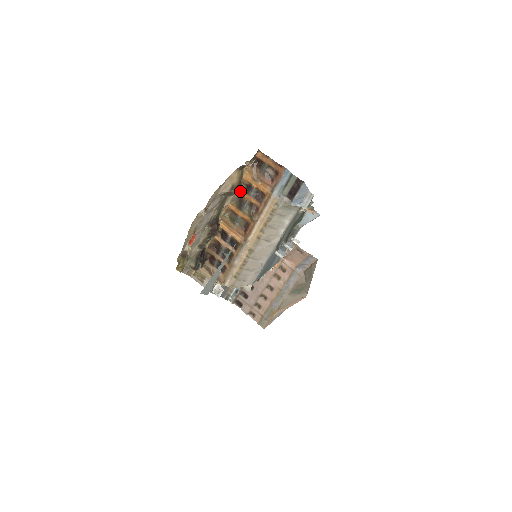
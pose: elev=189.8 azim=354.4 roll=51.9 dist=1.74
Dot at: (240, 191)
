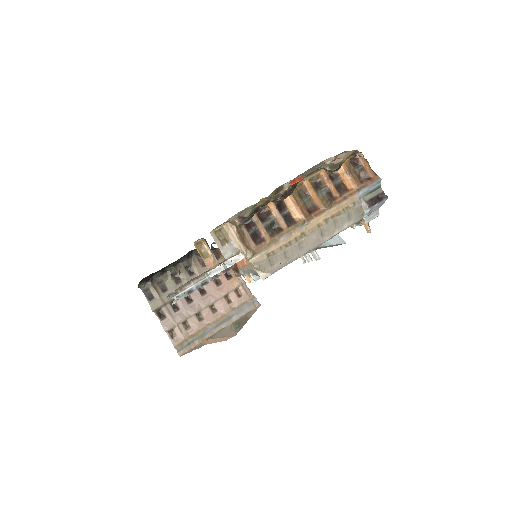
Dot at: (325, 174)
